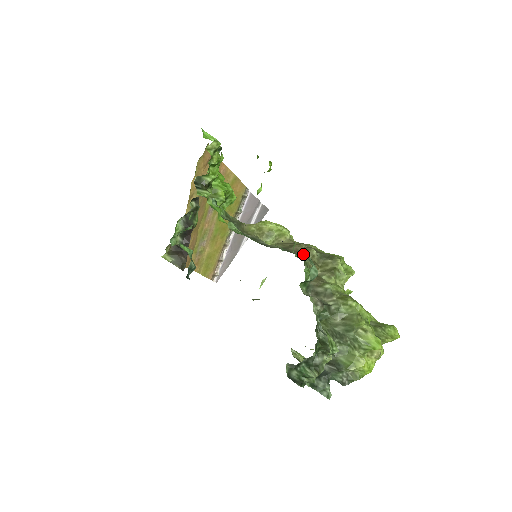
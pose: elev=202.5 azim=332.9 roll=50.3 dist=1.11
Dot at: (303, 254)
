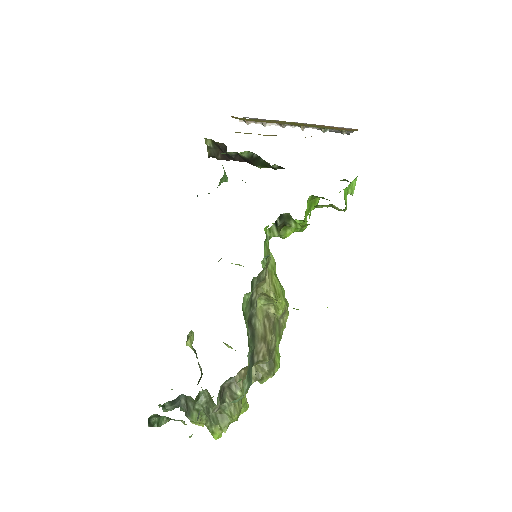
Dot at: (257, 361)
